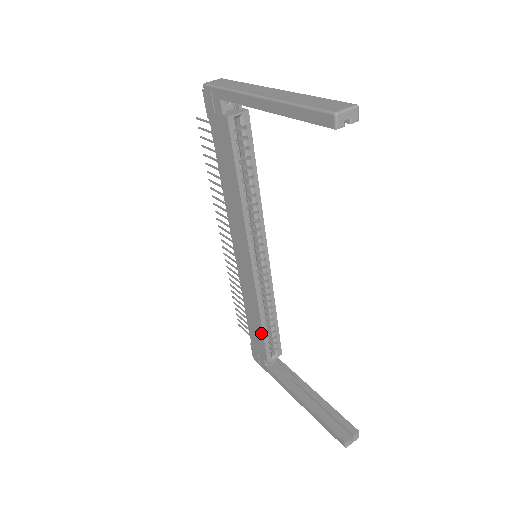
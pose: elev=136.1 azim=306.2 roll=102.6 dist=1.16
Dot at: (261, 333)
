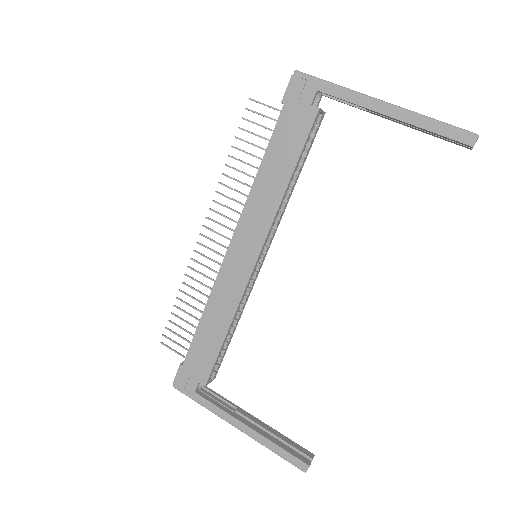
Dot at: (218, 347)
